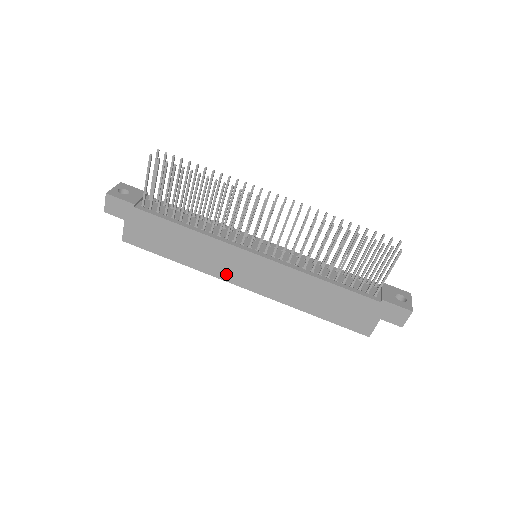
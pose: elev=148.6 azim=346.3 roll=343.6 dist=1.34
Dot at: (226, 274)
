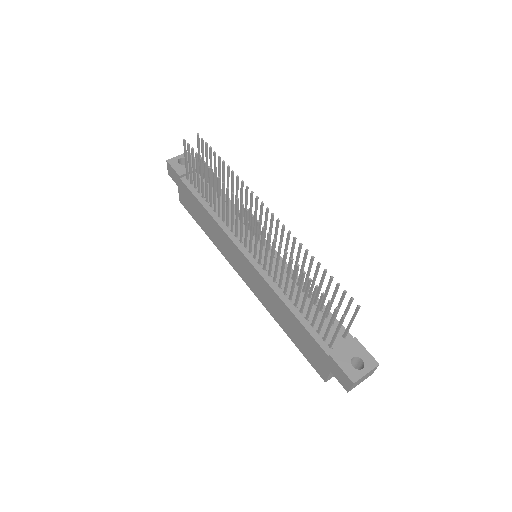
Dot at: (232, 261)
